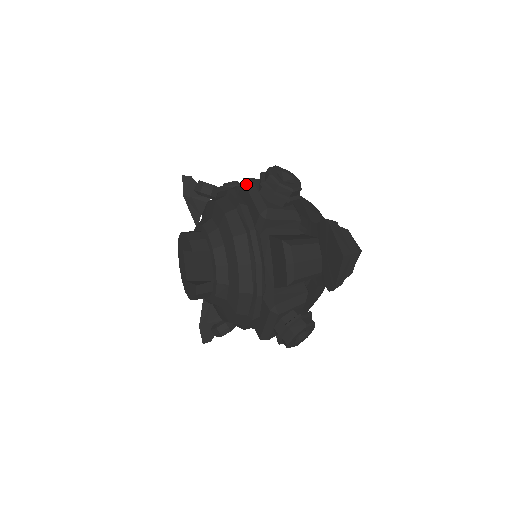
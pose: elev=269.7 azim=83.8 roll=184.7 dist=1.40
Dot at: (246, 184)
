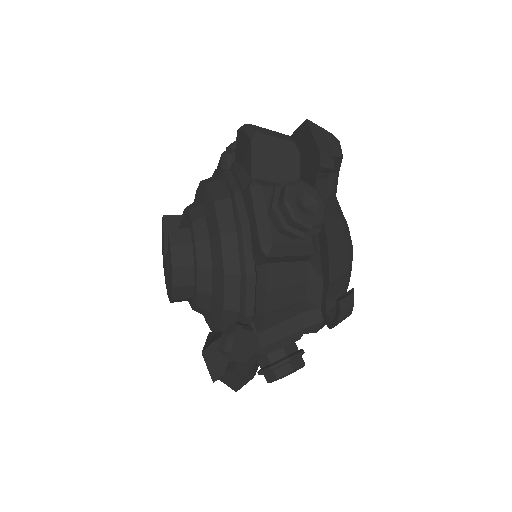
Dot at: occluded
